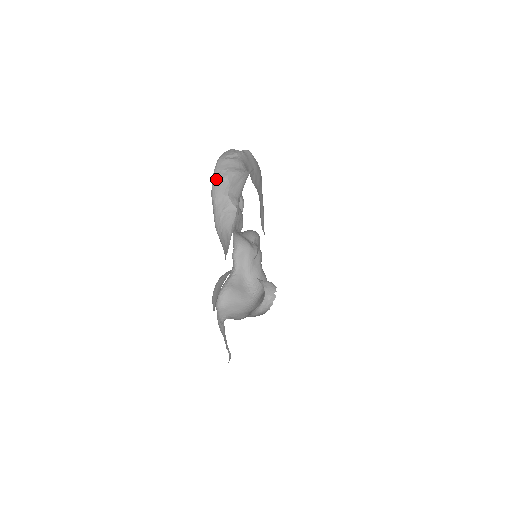
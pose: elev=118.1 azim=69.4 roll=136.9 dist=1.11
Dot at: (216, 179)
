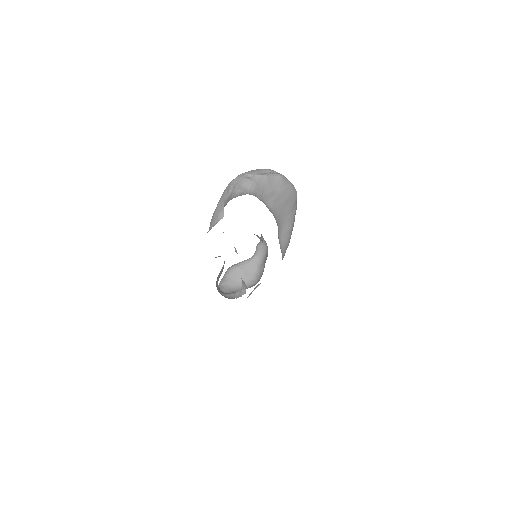
Dot at: (227, 188)
